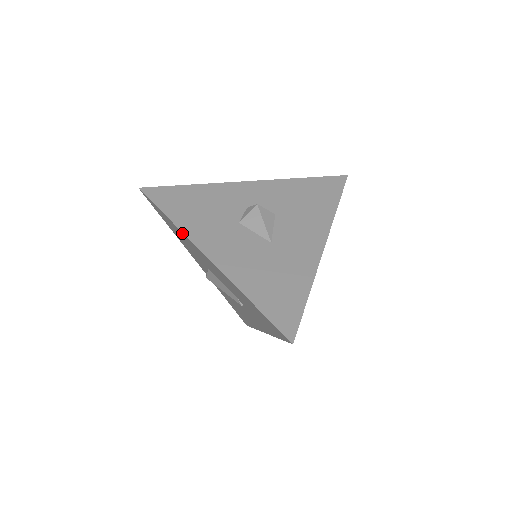
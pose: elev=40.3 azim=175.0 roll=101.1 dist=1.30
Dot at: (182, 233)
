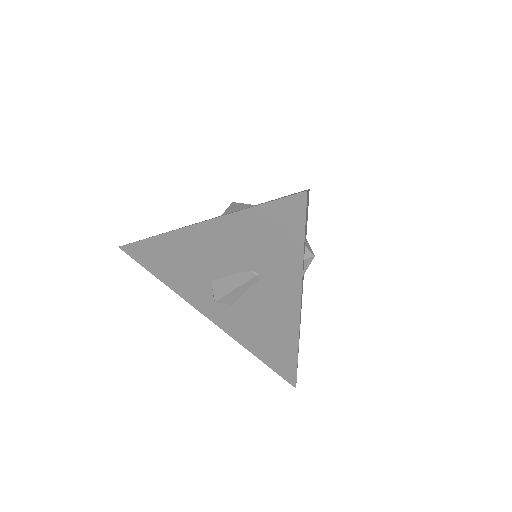
Dot at: (167, 237)
